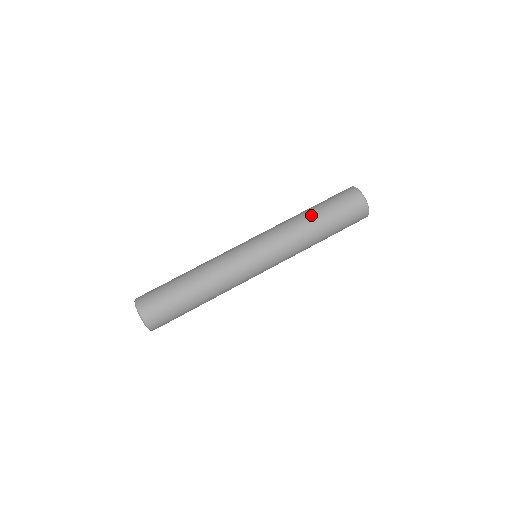
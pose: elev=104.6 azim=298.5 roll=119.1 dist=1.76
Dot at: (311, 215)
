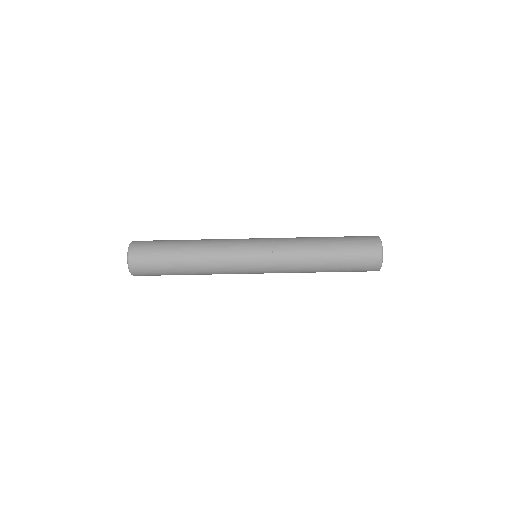
Dot at: (324, 258)
